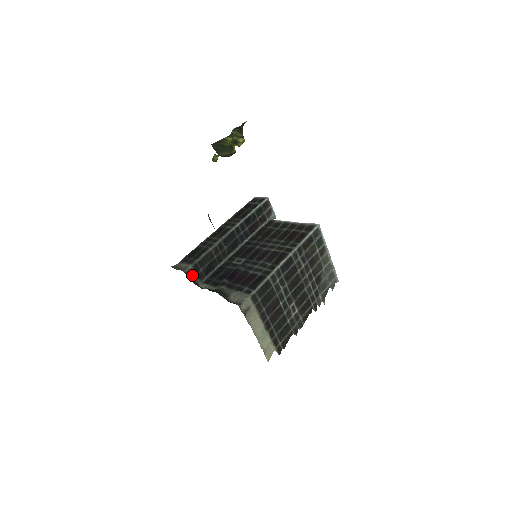
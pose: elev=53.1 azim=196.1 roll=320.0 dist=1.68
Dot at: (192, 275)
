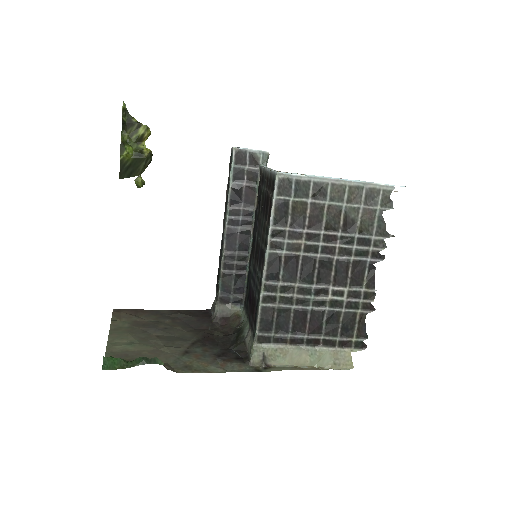
Dot at: (225, 312)
